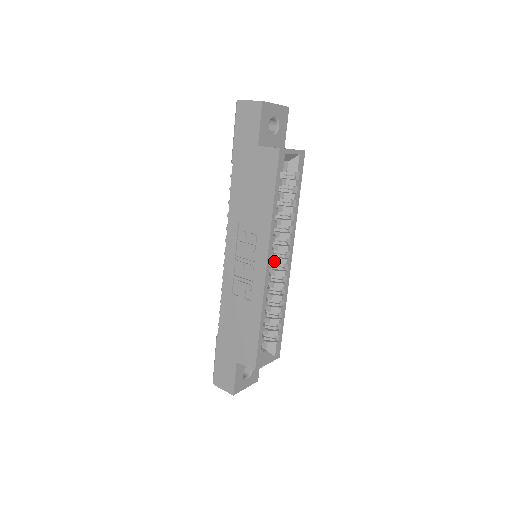
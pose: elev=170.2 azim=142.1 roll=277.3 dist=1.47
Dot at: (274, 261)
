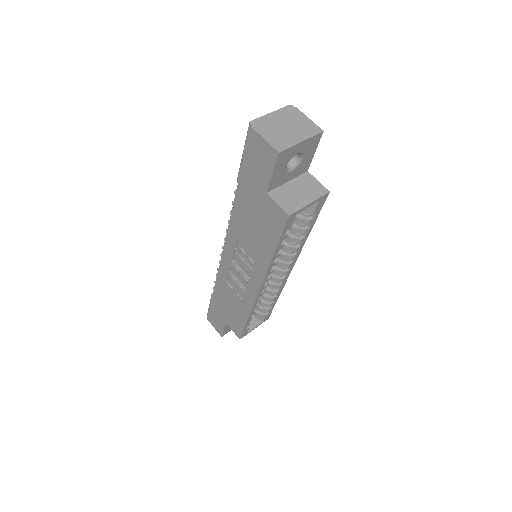
Dot at: (273, 270)
